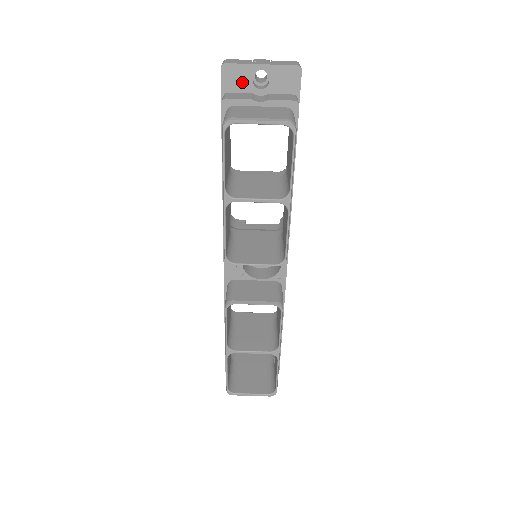
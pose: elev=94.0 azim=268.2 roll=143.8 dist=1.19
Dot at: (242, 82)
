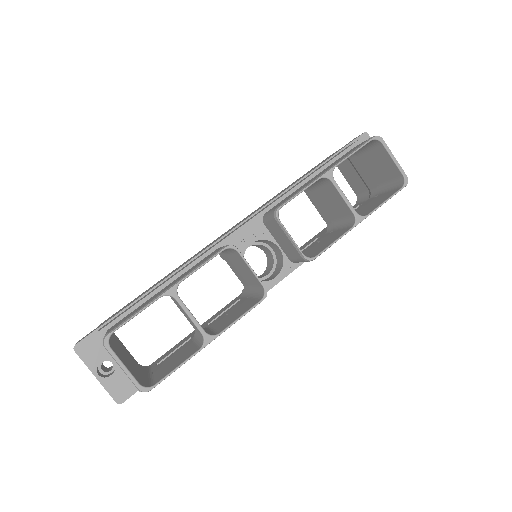
Dot at: occluded
